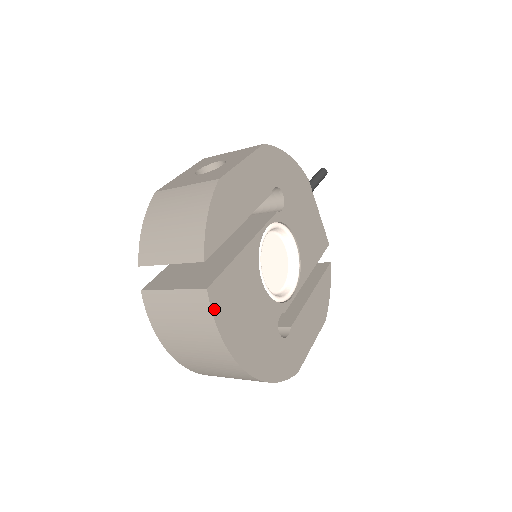
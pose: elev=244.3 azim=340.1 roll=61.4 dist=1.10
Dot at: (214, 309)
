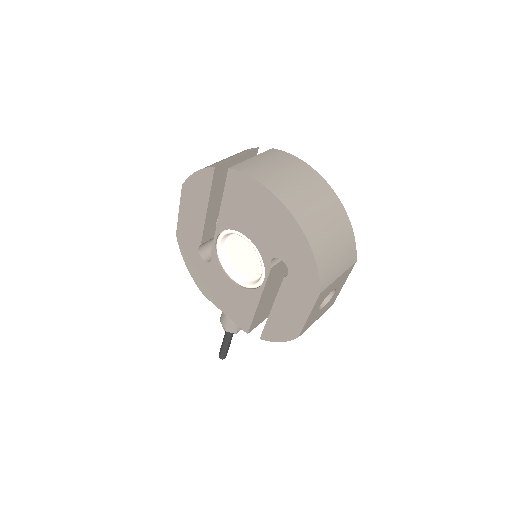
Dot at: (284, 154)
